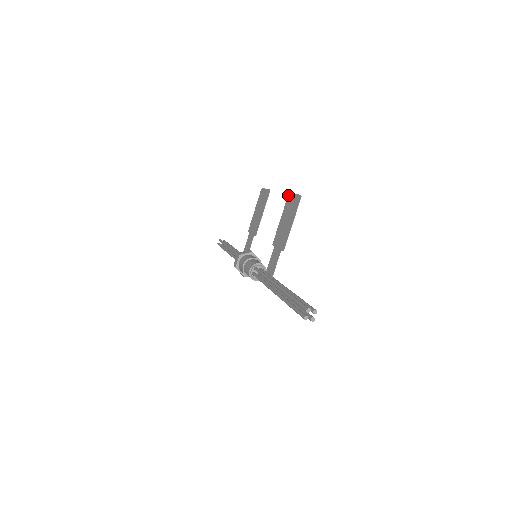
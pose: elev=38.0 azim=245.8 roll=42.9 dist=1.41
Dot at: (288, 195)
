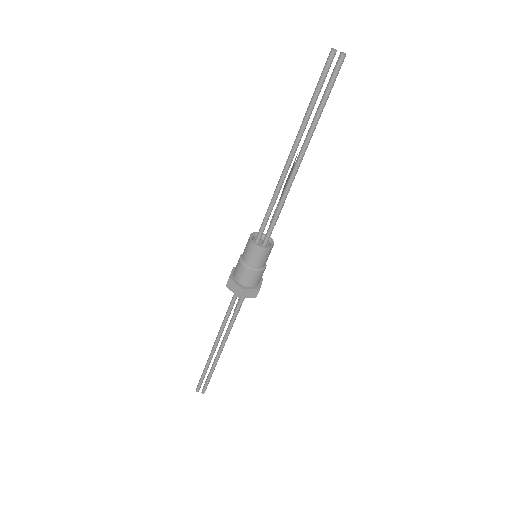
Dot at: occluded
